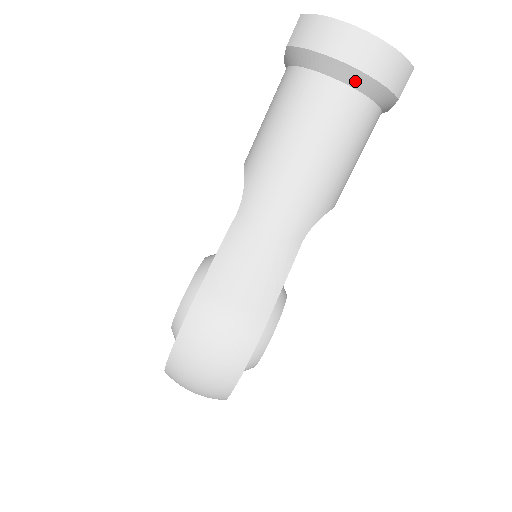
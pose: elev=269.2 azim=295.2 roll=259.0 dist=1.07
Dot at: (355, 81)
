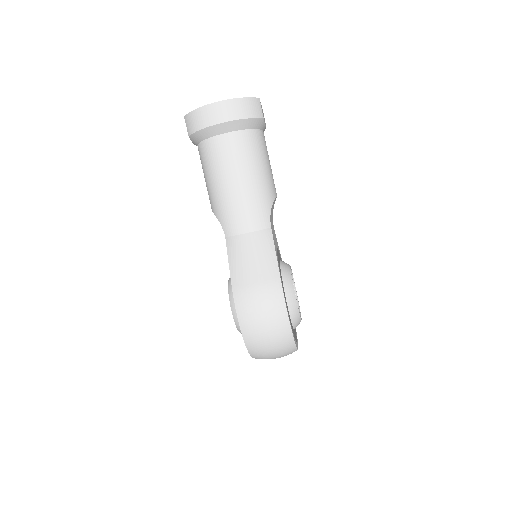
Dot at: (233, 127)
